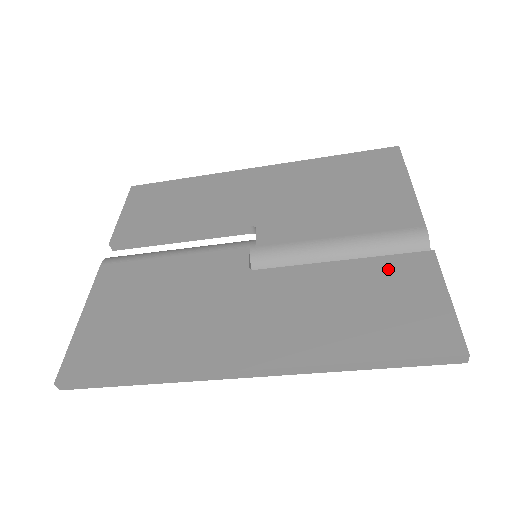
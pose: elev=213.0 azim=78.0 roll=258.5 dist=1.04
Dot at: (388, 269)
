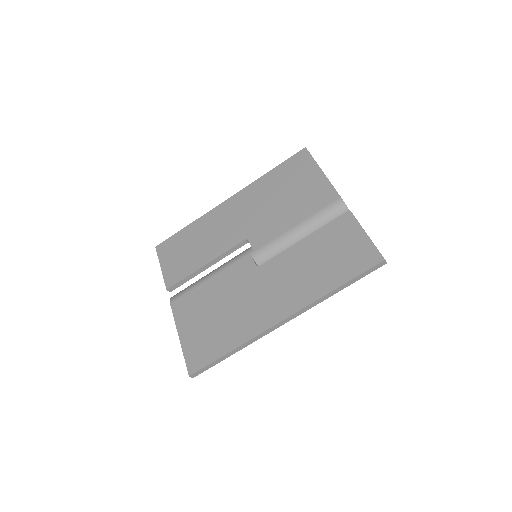
Dot at: (330, 232)
